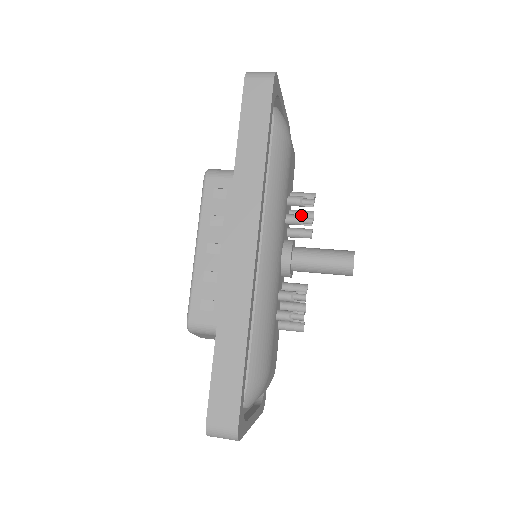
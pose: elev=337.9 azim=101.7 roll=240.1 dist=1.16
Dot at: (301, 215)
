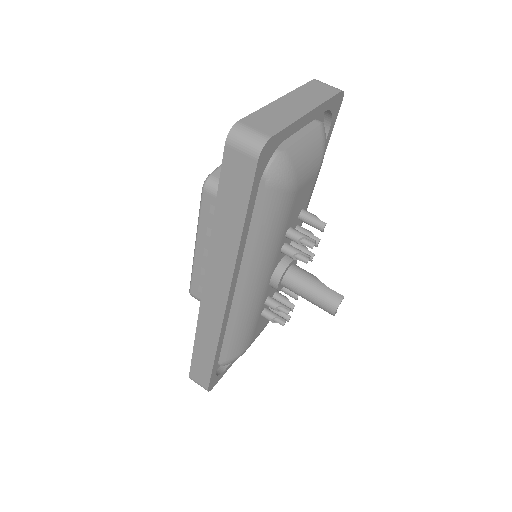
Dot at: (297, 253)
